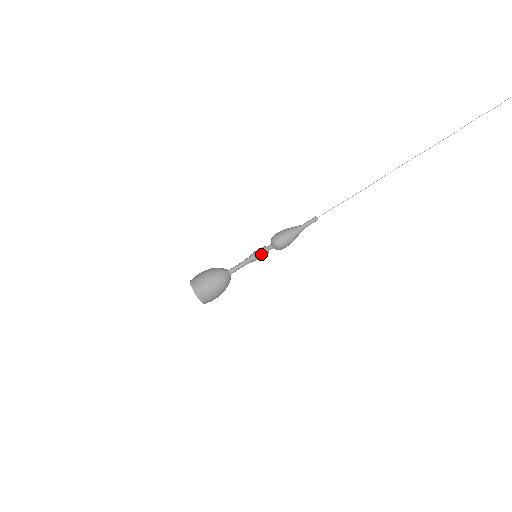
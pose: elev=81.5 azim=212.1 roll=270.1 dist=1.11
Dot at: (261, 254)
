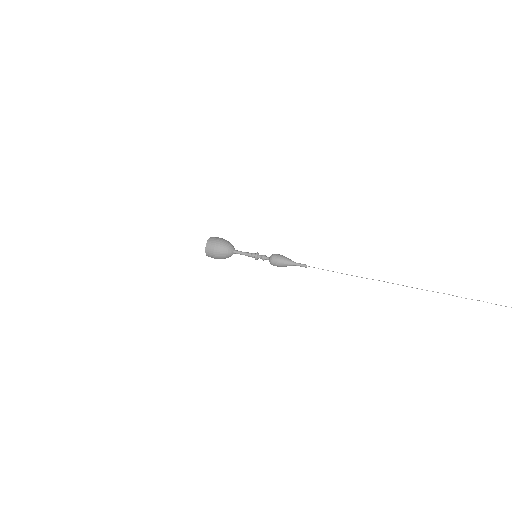
Dot at: (259, 257)
